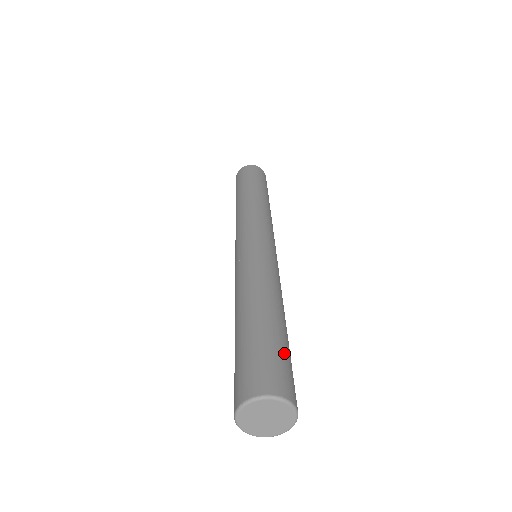
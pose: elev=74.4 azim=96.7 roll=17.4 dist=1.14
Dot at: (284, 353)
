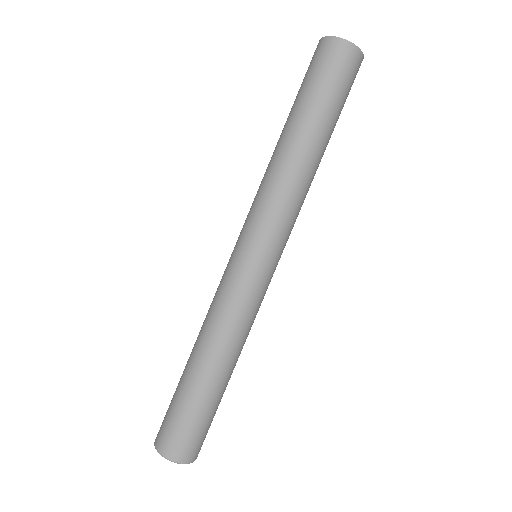
Dot at: (210, 420)
